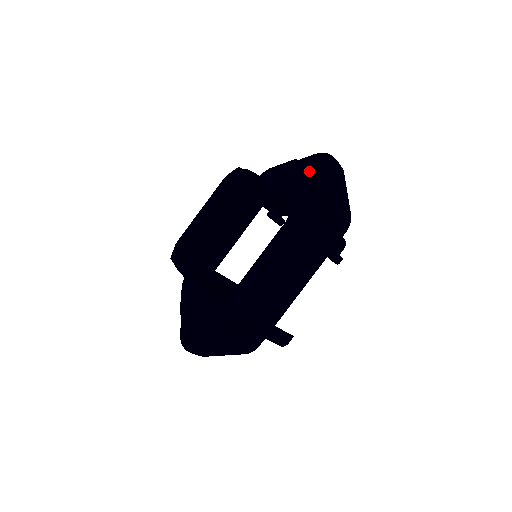
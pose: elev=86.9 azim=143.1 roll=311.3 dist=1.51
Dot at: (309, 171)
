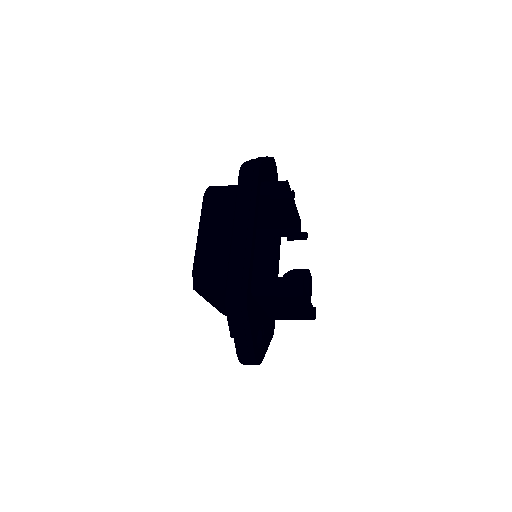
Dot at: occluded
